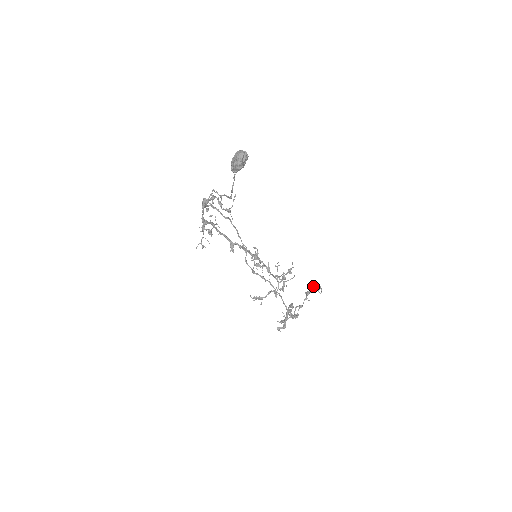
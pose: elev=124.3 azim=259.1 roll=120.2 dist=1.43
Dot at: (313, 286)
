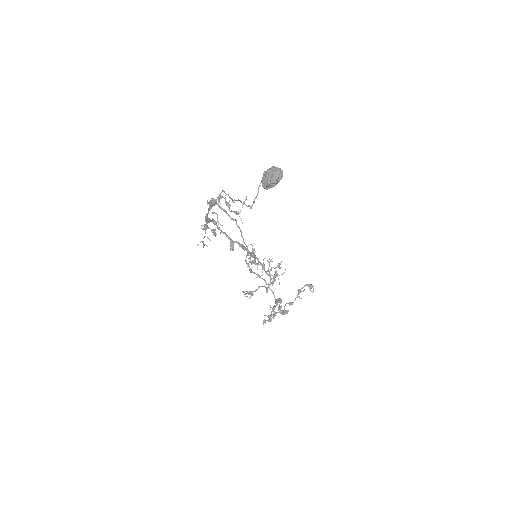
Dot at: occluded
